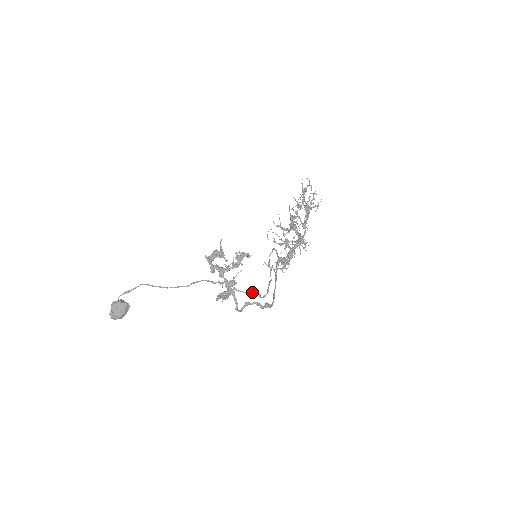
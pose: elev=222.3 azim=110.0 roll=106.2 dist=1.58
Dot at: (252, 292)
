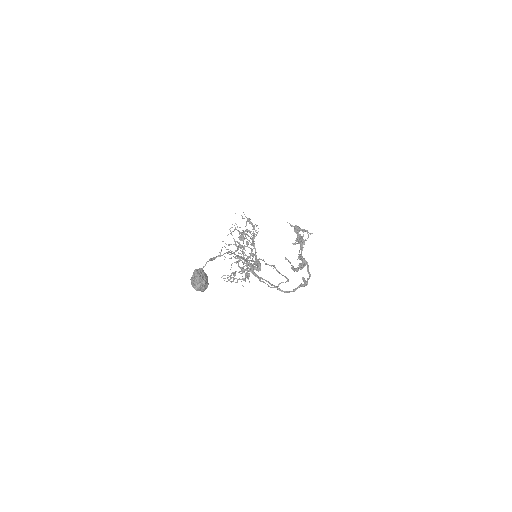
Dot at: occluded
